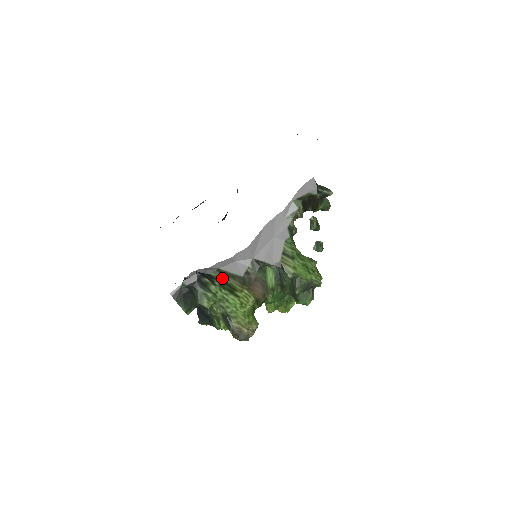
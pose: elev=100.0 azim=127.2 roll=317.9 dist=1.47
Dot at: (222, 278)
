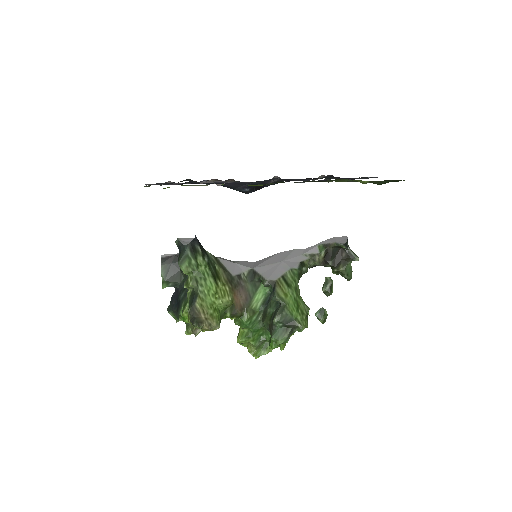
Dot at: (214, 262)
